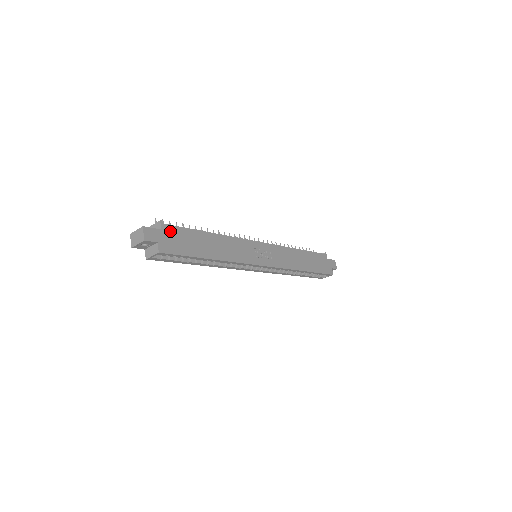
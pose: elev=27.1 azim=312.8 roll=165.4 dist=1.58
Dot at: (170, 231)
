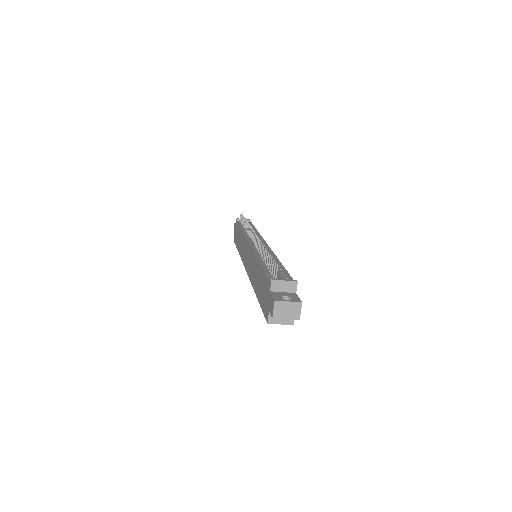
Dot at: occluded
